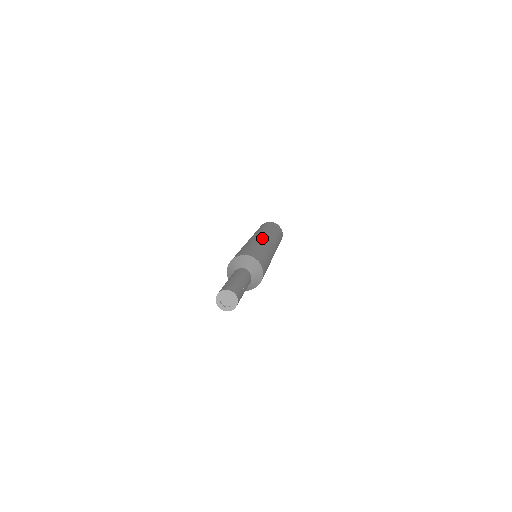
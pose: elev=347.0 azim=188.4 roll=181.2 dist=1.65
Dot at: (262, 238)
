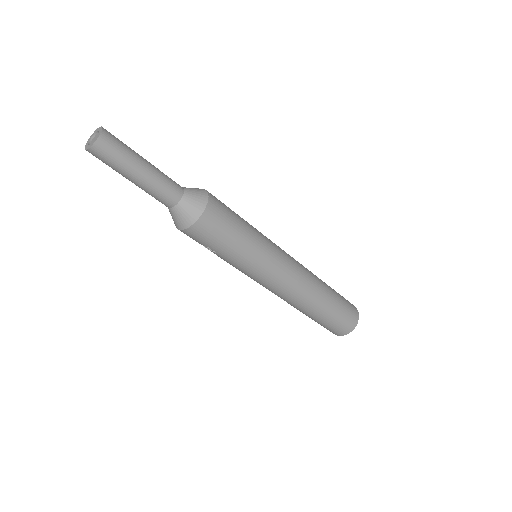
Dot at: occluded
